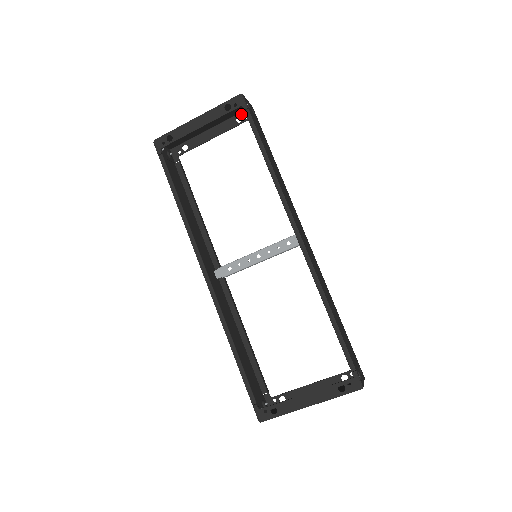
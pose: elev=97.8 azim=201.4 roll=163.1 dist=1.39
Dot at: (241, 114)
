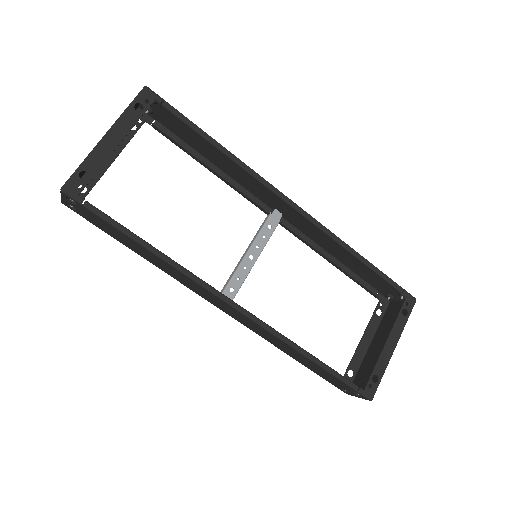
Dot at: occluded
